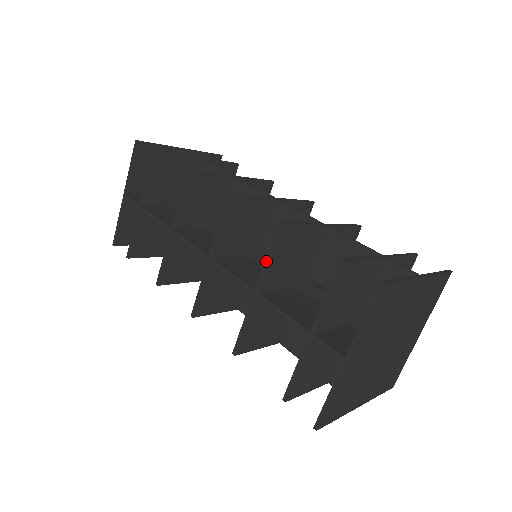
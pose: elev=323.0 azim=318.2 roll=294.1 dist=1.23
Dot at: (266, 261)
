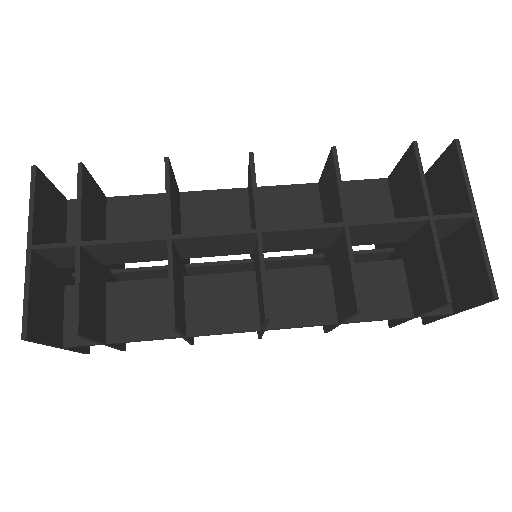
Dot at: (340, 186)
